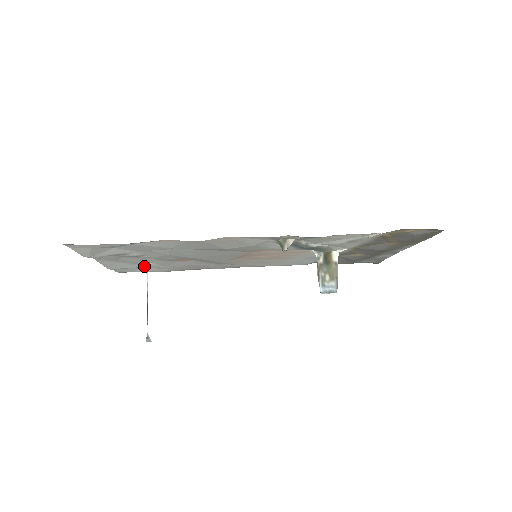
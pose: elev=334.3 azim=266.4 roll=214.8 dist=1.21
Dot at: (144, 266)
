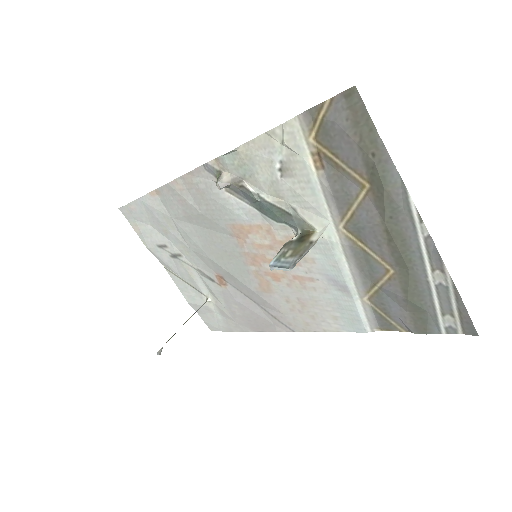
Dot at: (206, 299)
